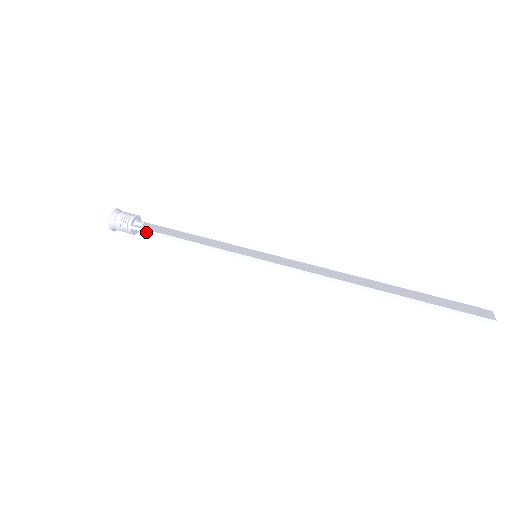
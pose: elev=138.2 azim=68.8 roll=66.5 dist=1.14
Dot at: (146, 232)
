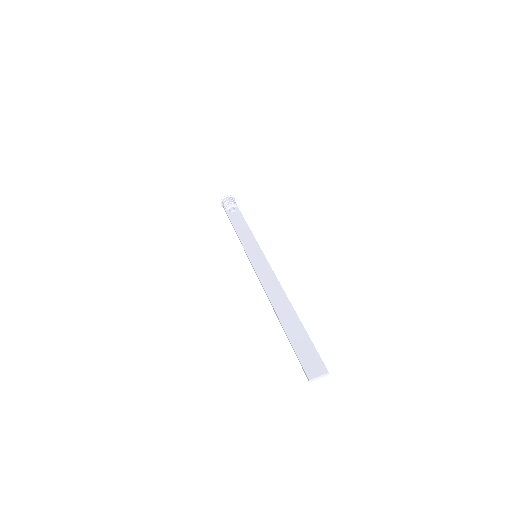
Dot at: (228, 217)
